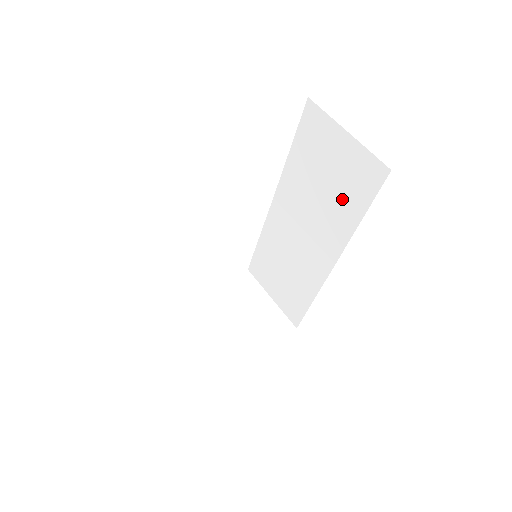
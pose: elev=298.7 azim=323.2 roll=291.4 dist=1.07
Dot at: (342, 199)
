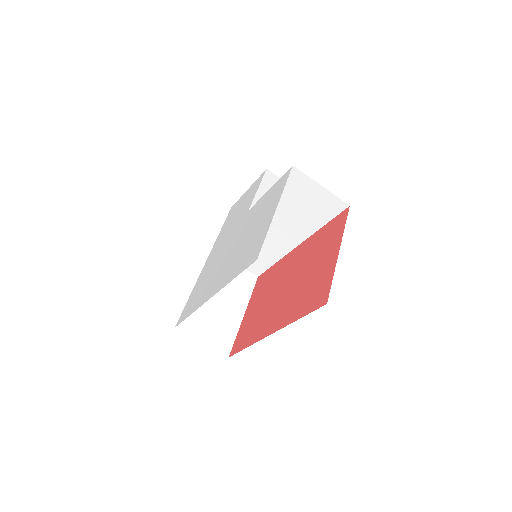
Dot at: (311, 215)
